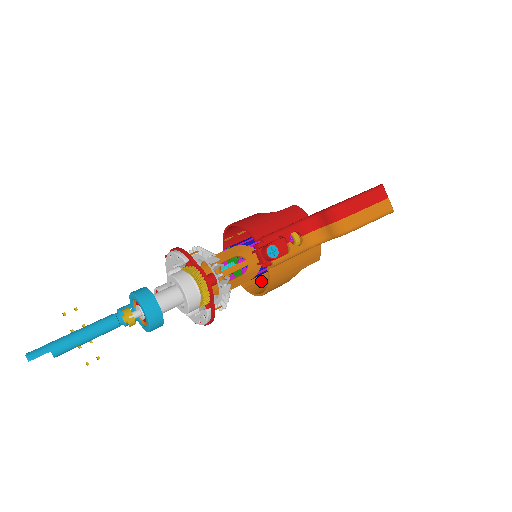
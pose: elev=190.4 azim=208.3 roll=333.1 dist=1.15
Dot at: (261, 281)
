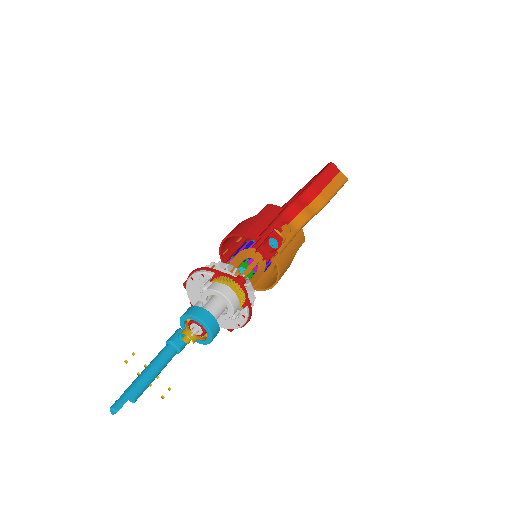
Dot at: (264, 278)
